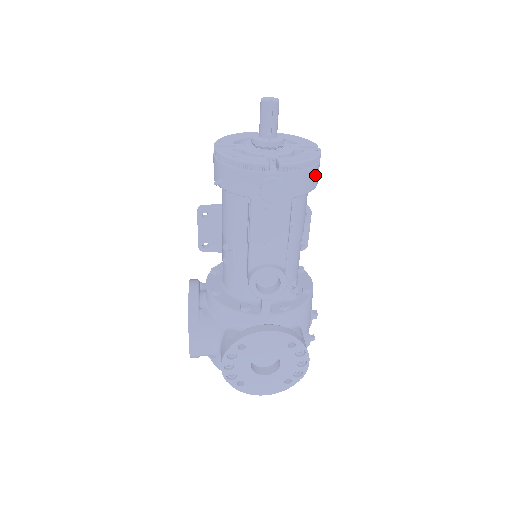
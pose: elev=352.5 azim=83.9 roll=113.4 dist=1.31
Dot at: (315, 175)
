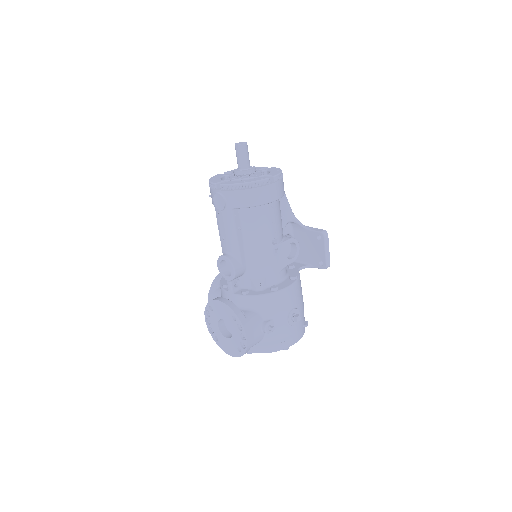
Dot at: (254, 195)
